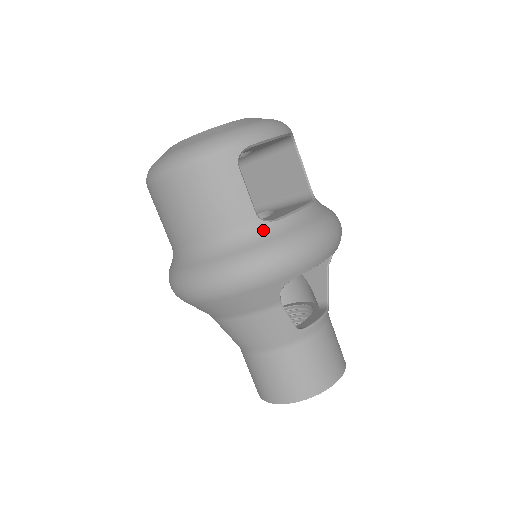
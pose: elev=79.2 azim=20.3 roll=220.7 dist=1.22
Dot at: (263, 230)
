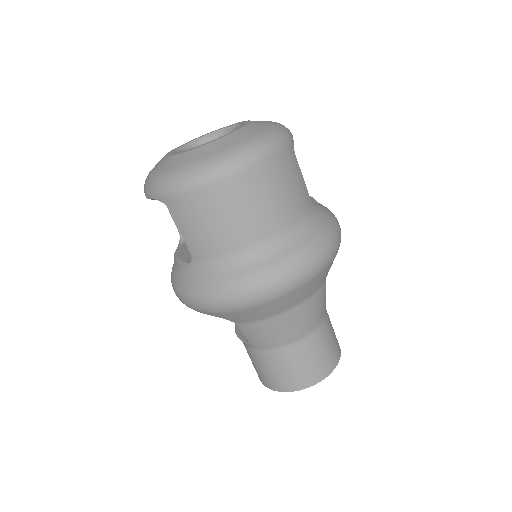
Dot at: (317, 211)
